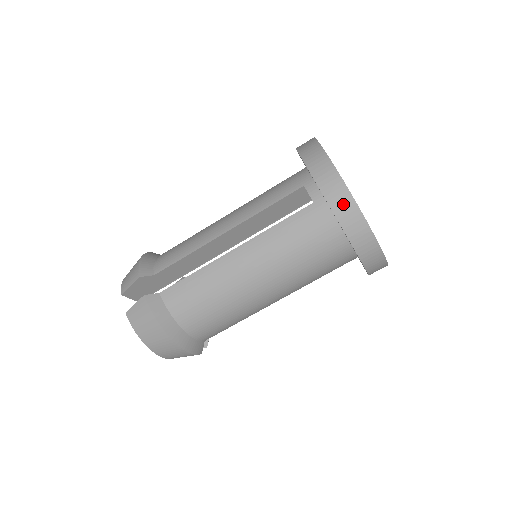
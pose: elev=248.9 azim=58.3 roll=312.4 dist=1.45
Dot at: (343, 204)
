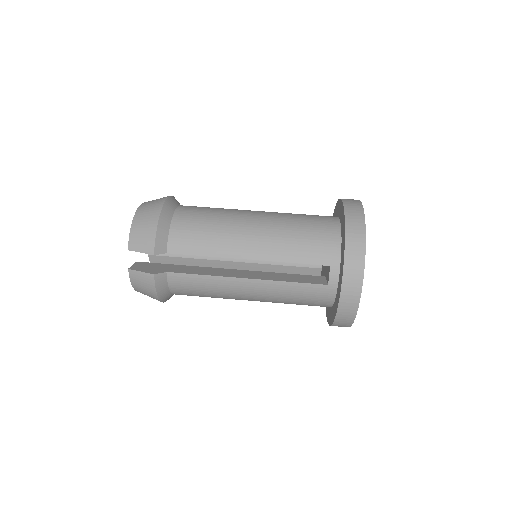
Dot at: (351, 200)
